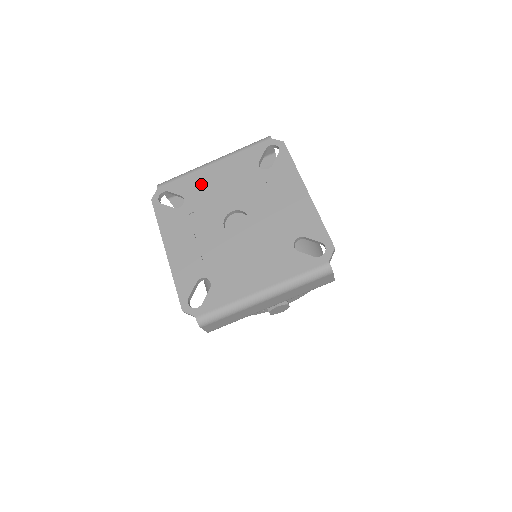
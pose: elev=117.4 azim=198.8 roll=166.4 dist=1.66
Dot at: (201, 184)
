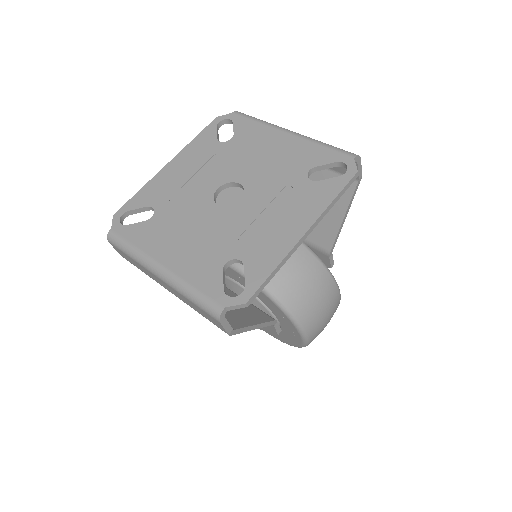
Dot at: (256, 140)
